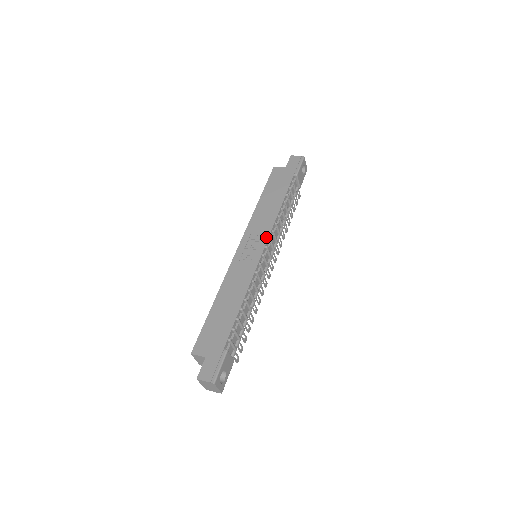
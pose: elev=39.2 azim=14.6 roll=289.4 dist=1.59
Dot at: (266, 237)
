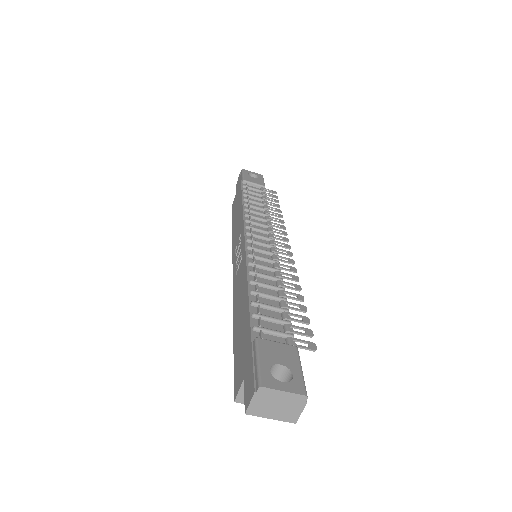
Dot at: (242, 230)
